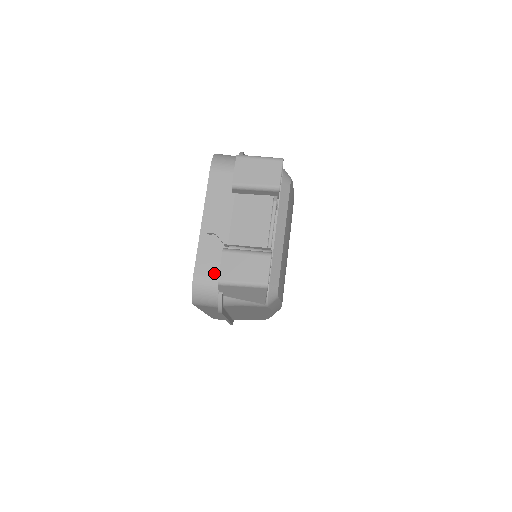
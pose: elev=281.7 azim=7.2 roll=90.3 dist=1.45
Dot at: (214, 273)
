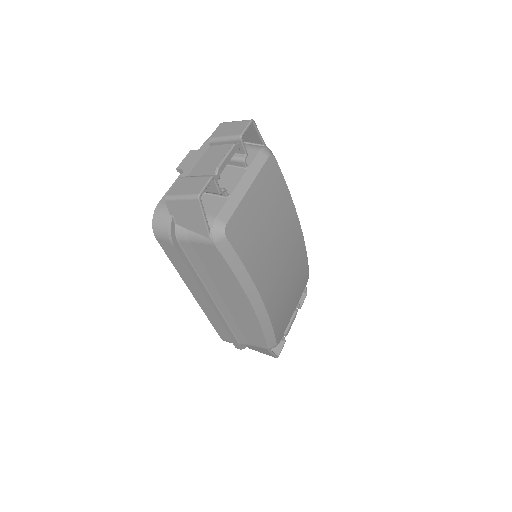
Dot at: occluded
